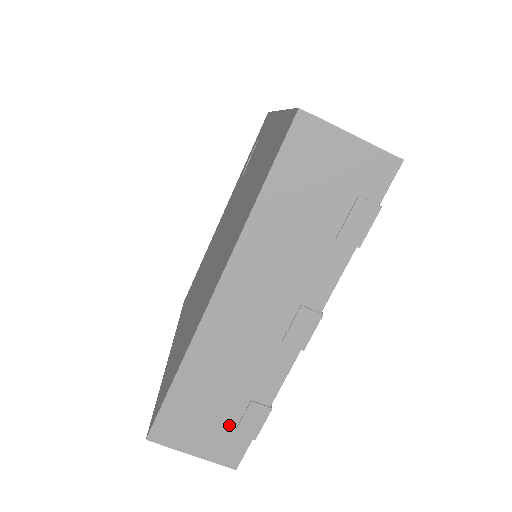
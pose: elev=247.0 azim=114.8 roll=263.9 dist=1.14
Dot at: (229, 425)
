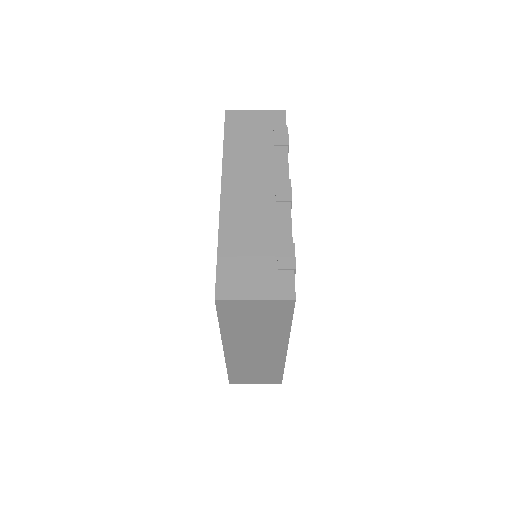
Dot at: (271, 266)
